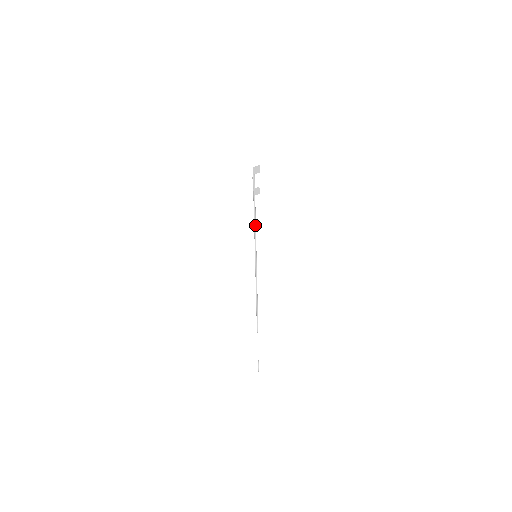
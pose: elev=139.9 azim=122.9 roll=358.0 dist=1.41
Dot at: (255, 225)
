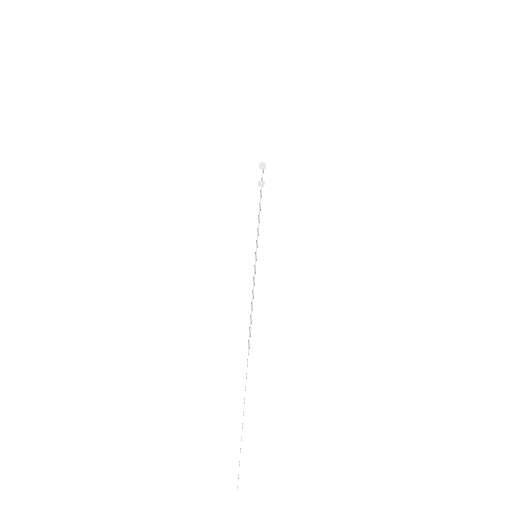
Dot at: (259, 221)
